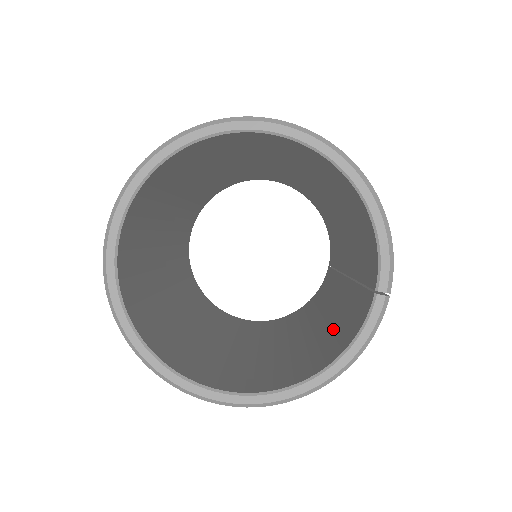
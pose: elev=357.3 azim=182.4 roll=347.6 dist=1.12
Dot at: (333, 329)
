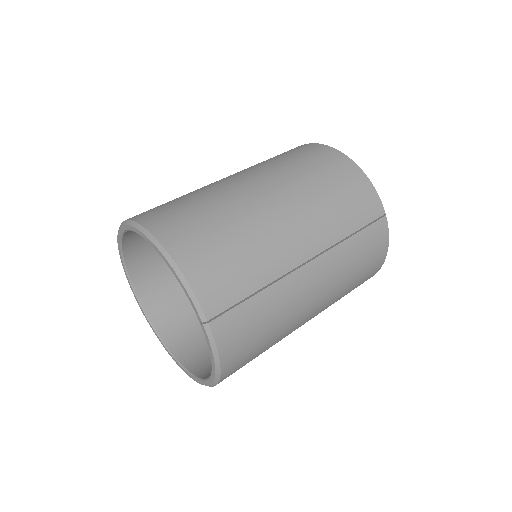
Dot at: occluded
